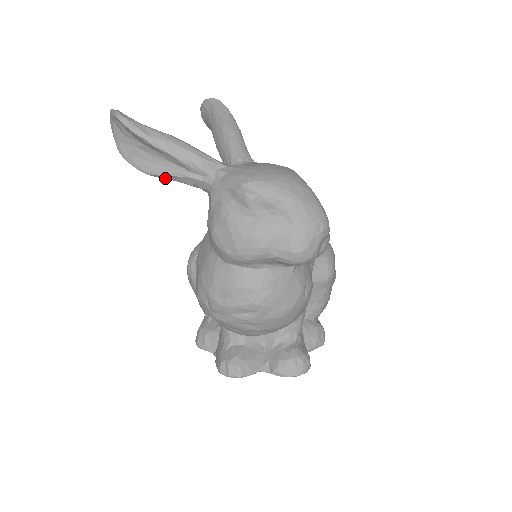
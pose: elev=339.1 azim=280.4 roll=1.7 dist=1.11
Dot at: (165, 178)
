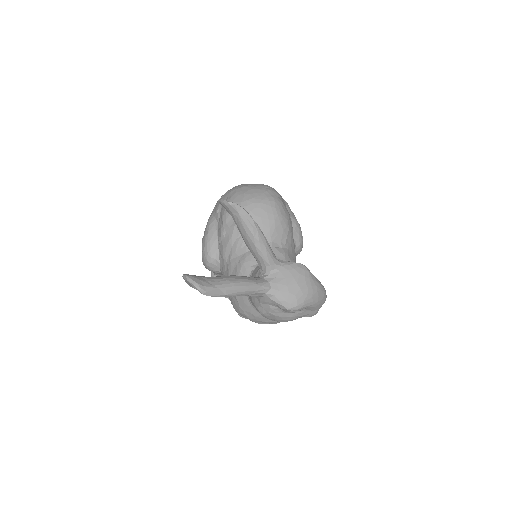
Dot at: occluded
